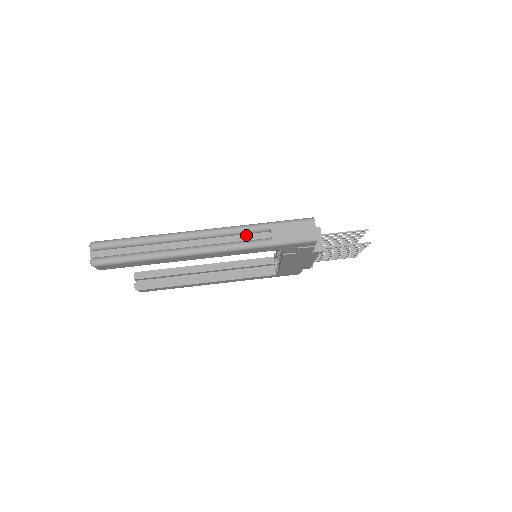
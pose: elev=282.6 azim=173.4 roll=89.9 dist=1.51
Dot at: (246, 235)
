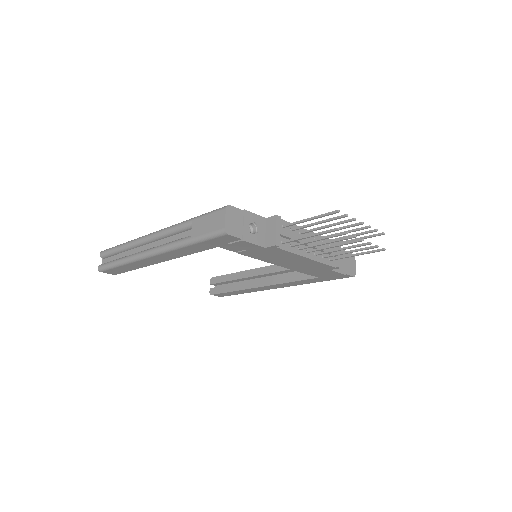
Dot at: (180, 234)
